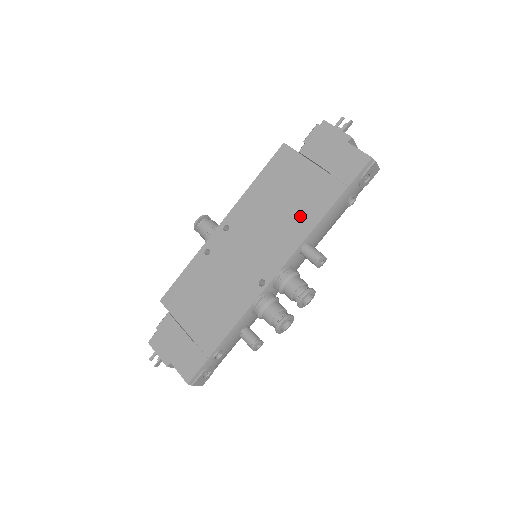
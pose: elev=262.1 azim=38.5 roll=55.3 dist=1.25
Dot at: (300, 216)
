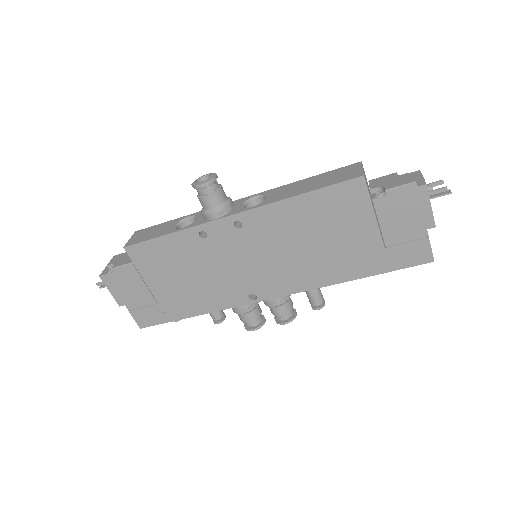
Dot at: (327, 267)
